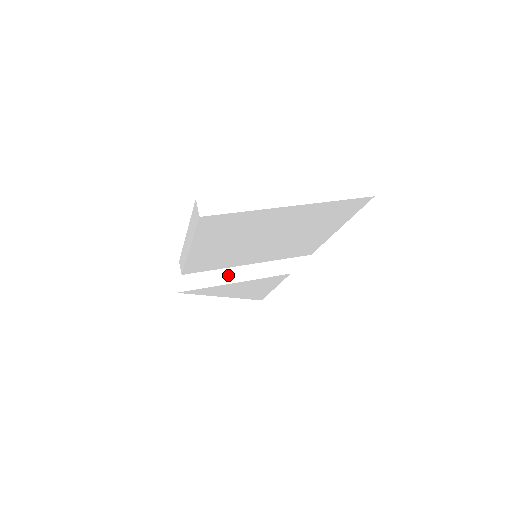
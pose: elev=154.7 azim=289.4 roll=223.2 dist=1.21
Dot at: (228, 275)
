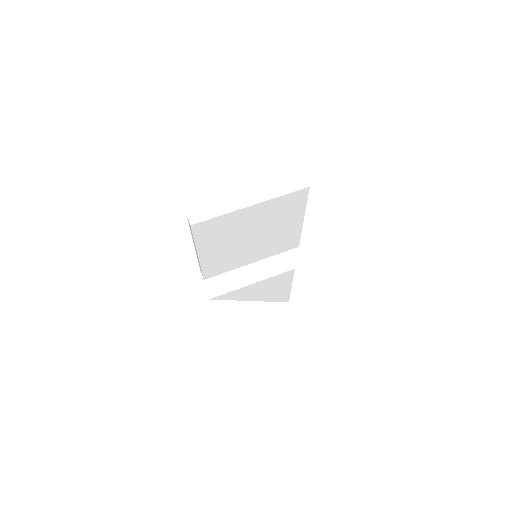
Dot at: (246, 279)
